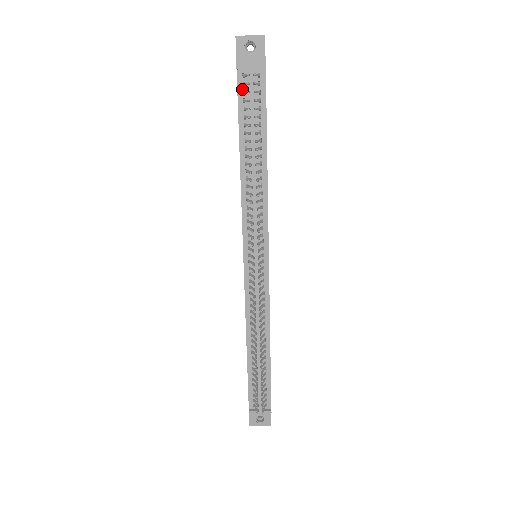
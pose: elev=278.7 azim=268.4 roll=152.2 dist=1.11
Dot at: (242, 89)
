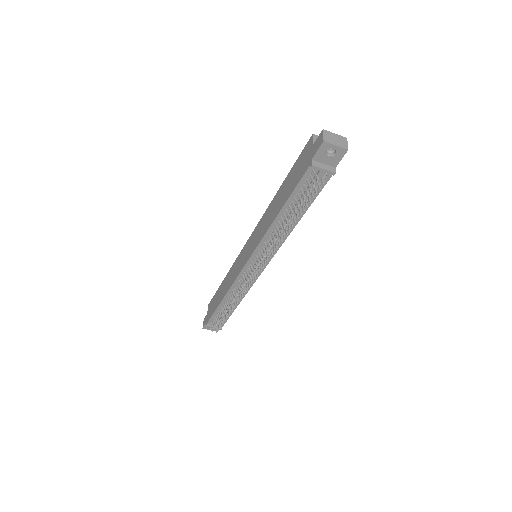
Dot at: (307, 178)
